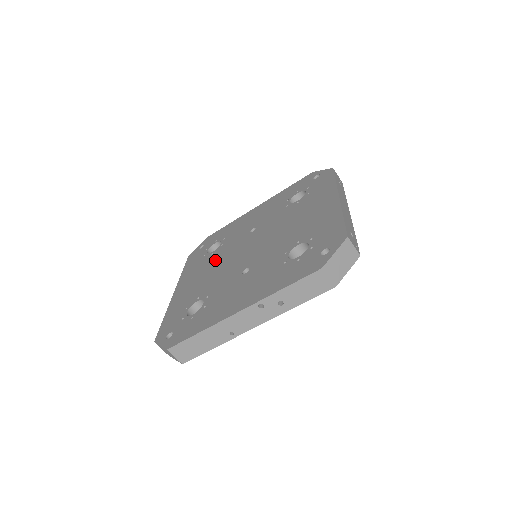
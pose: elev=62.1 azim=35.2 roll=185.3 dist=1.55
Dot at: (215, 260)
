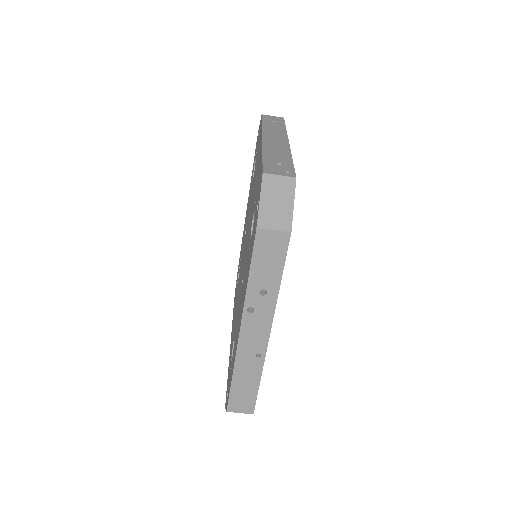
Dot at: occluded
